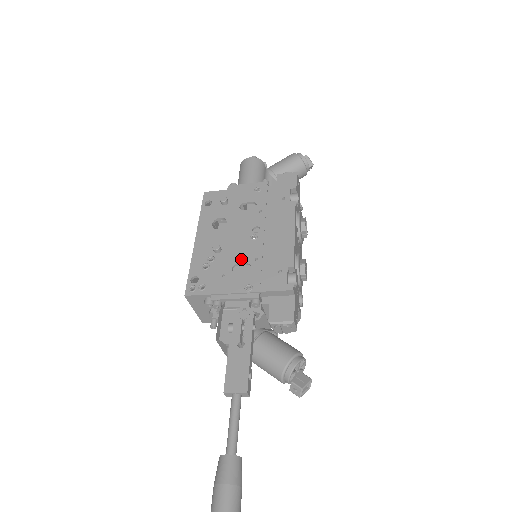
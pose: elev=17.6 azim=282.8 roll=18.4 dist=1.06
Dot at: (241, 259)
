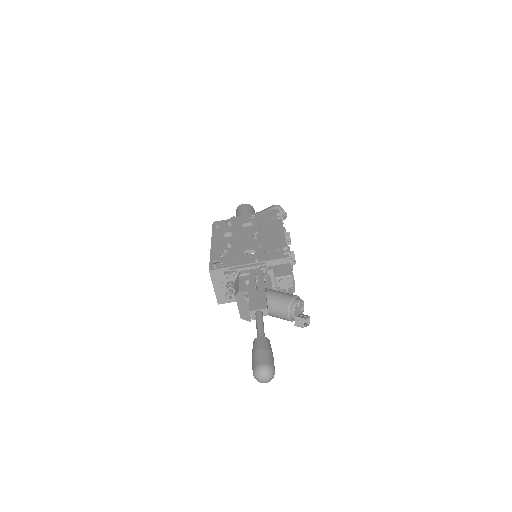
Dot at: (248, 248)
